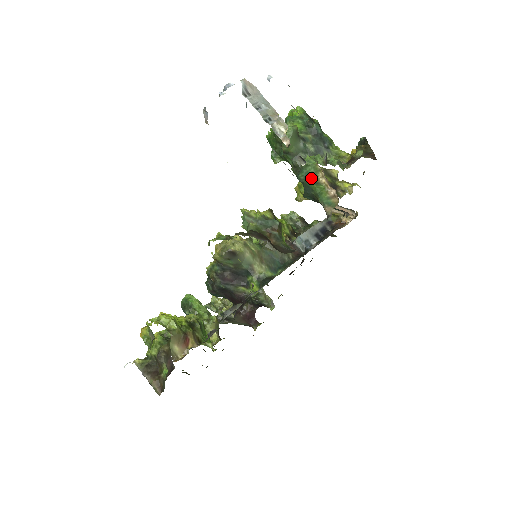
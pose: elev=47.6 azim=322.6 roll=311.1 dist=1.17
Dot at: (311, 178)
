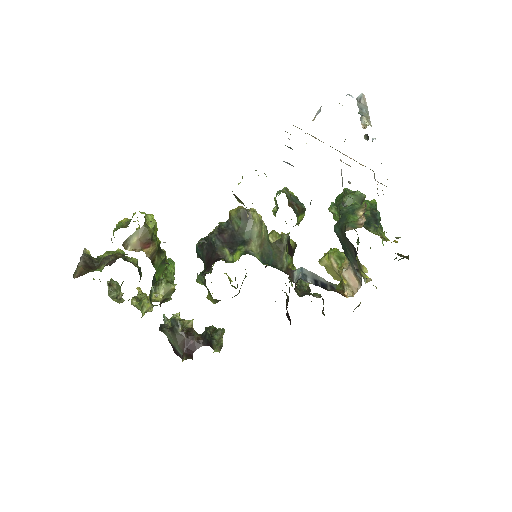
Dot at: (352, 210)
